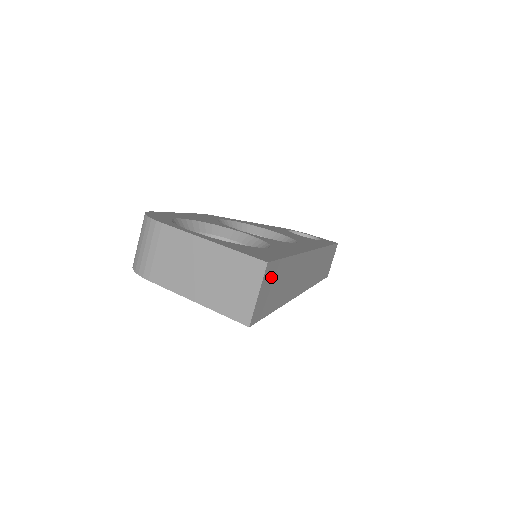
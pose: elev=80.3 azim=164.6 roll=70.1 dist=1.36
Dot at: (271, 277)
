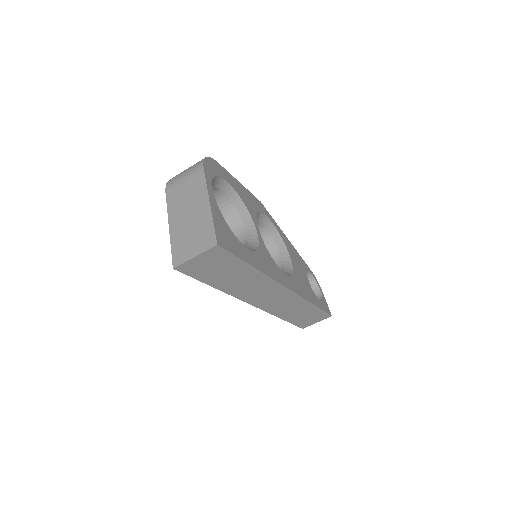
Dot at: (218, 258)
